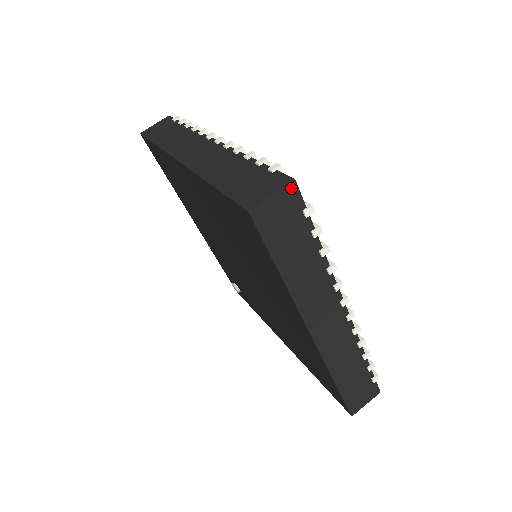
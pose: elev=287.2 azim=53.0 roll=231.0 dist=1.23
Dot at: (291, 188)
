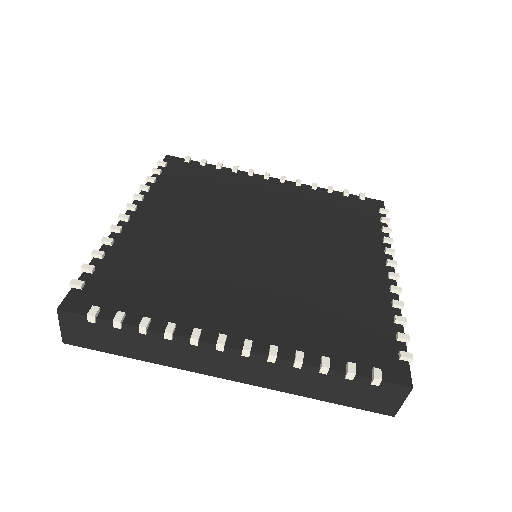
Dot at: (410, 388)
